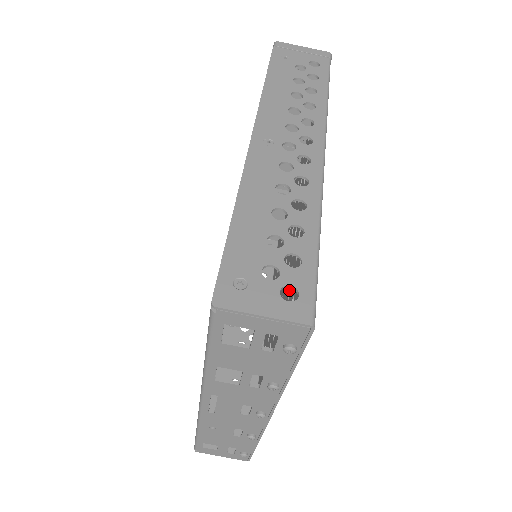
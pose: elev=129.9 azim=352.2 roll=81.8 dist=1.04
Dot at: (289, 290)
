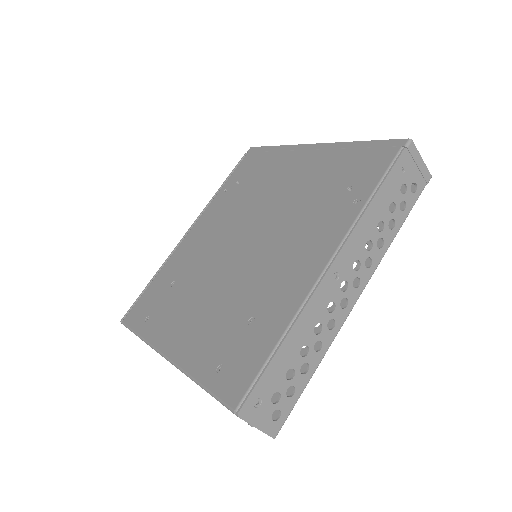
Dot at: occluded
